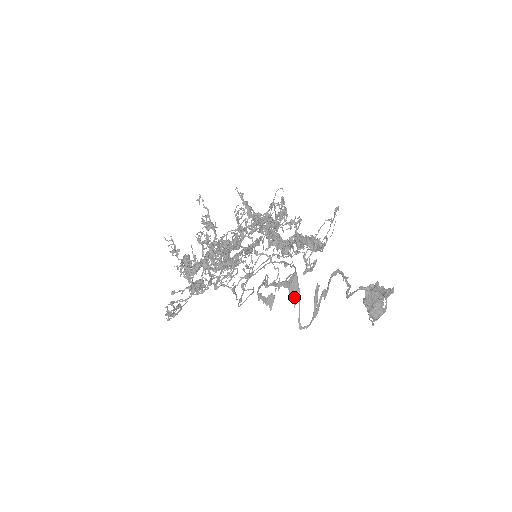
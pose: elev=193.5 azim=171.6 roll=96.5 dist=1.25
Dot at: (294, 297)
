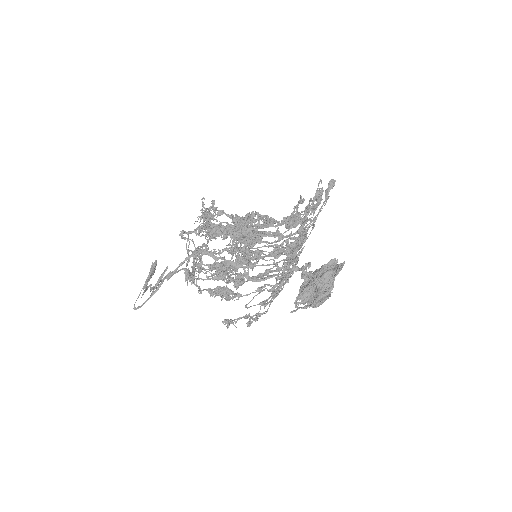
Dot at: (145, 282)
